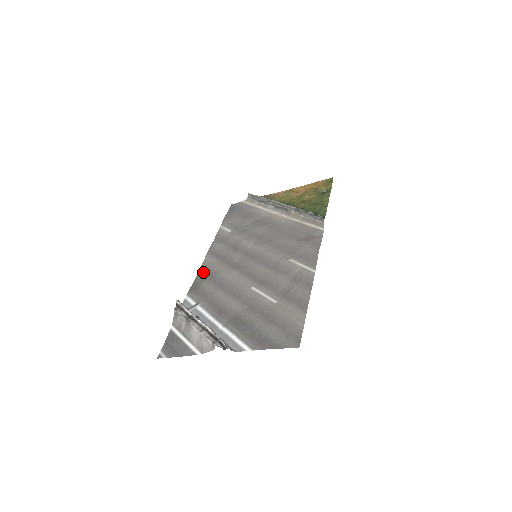
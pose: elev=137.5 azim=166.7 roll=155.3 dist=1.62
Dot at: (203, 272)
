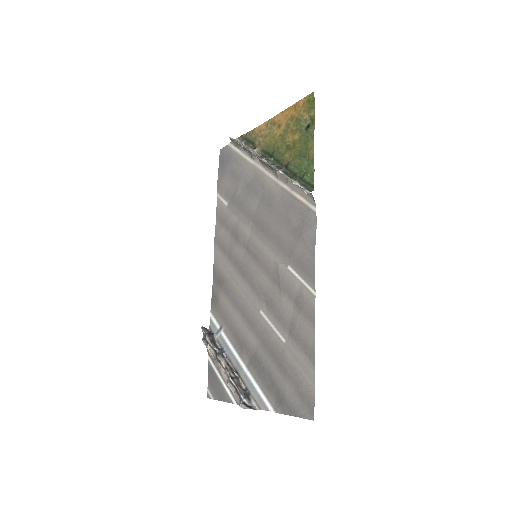
Dot at: (216, 276)
